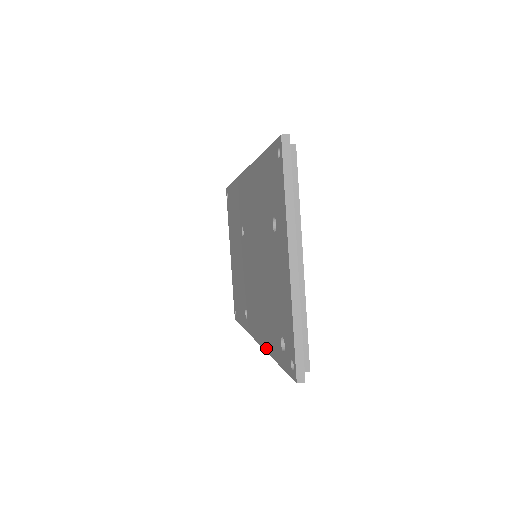
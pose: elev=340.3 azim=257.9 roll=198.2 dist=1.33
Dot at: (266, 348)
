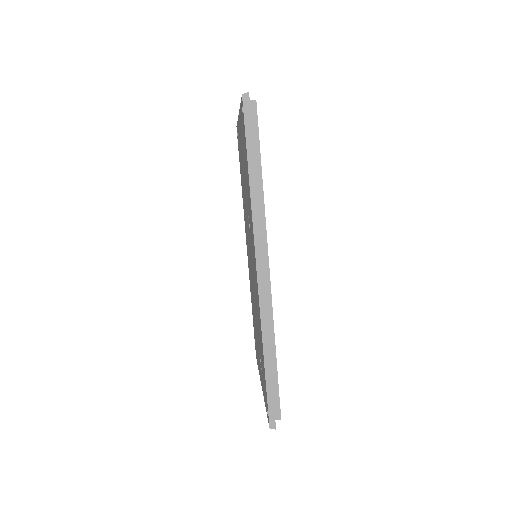
Dot at: occluded
